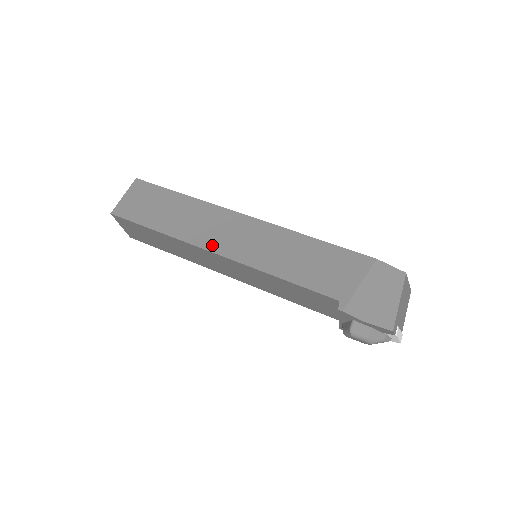
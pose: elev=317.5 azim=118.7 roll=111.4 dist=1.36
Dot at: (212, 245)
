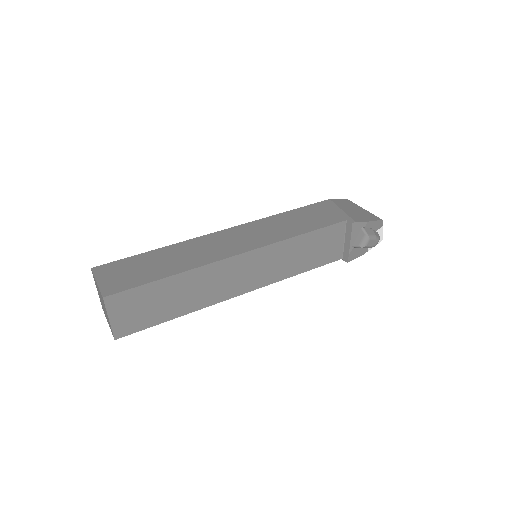
Dot at: (231, 252)
